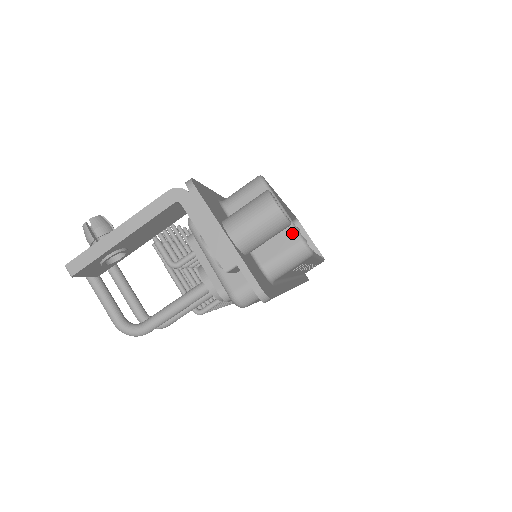
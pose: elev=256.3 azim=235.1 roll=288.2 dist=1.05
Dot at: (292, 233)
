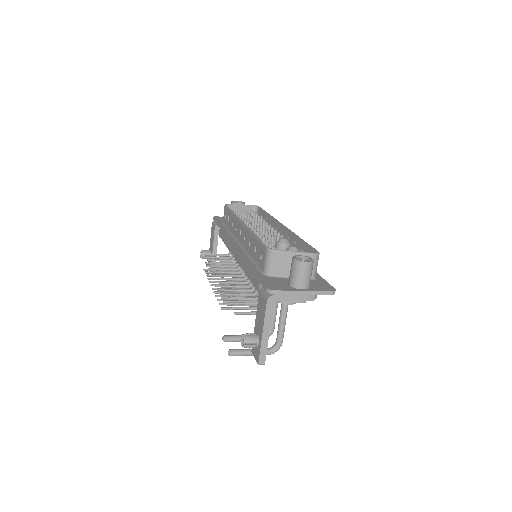
Dot at: (308, 256)
